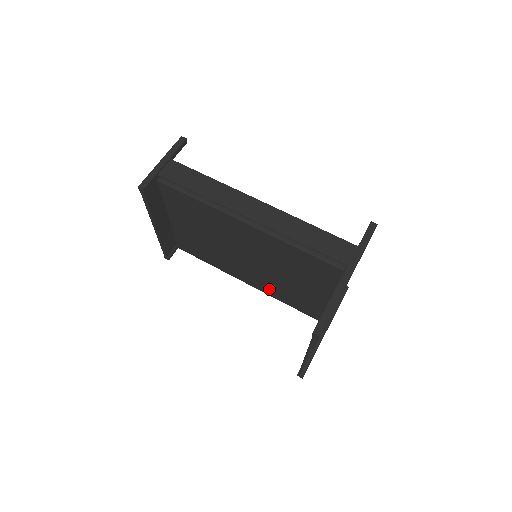
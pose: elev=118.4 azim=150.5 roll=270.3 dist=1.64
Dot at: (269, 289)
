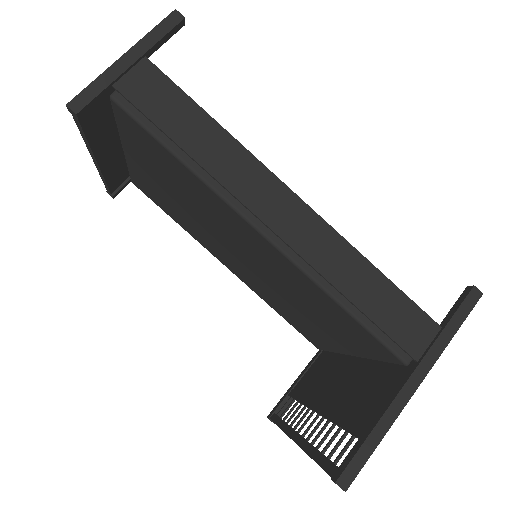
Dot at: (258, 290)
